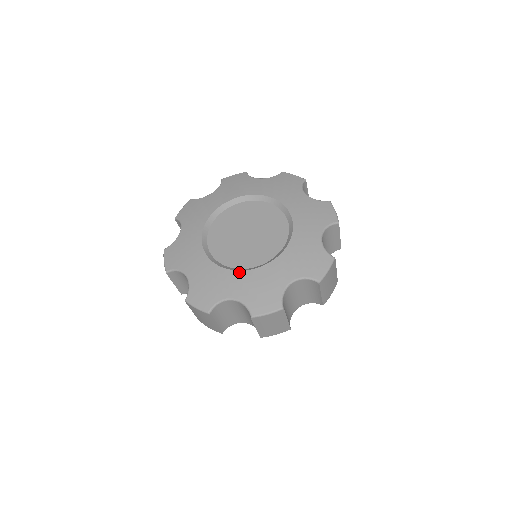
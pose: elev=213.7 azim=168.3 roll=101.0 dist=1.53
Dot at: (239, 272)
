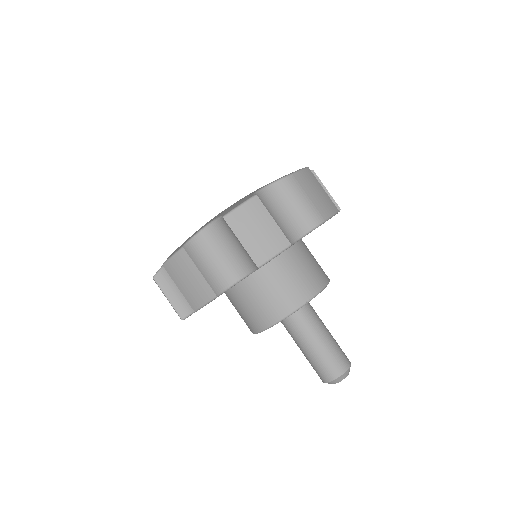
Dot at: occluded
